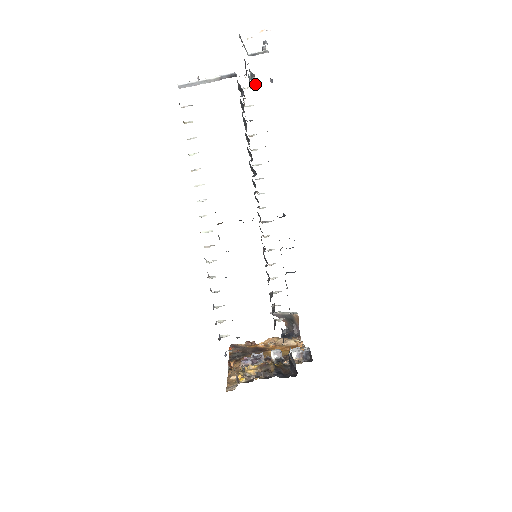
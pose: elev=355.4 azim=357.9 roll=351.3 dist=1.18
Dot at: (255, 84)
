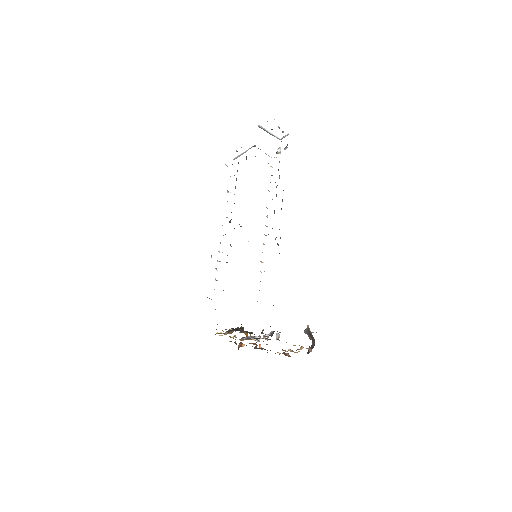
Dot at: (276, 153)
